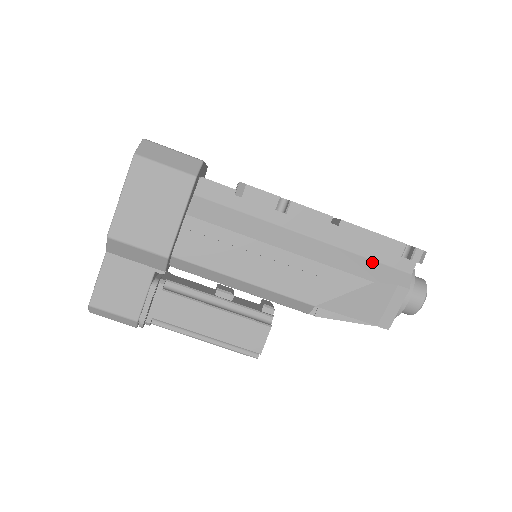
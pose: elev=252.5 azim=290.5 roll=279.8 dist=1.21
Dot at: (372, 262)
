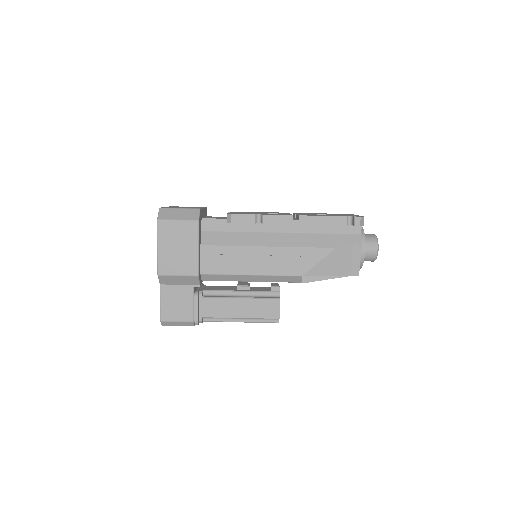
Dot at: (331, 235)
